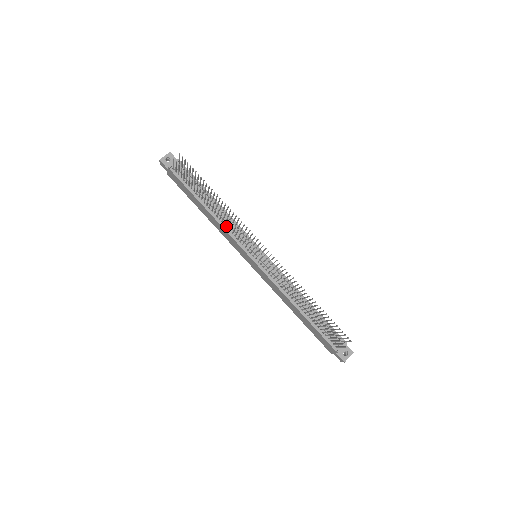
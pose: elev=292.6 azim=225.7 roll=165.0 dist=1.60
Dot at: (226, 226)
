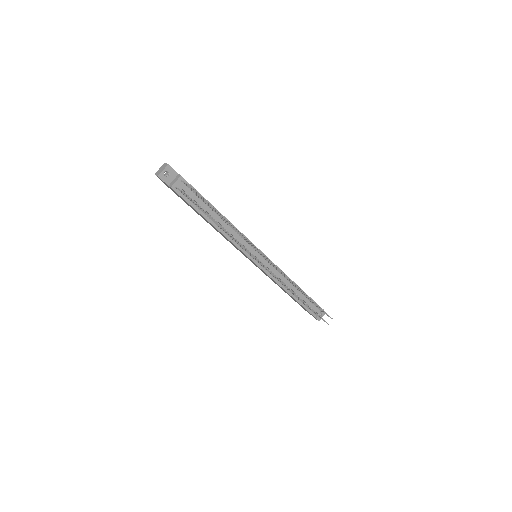
Dot at: occluded
